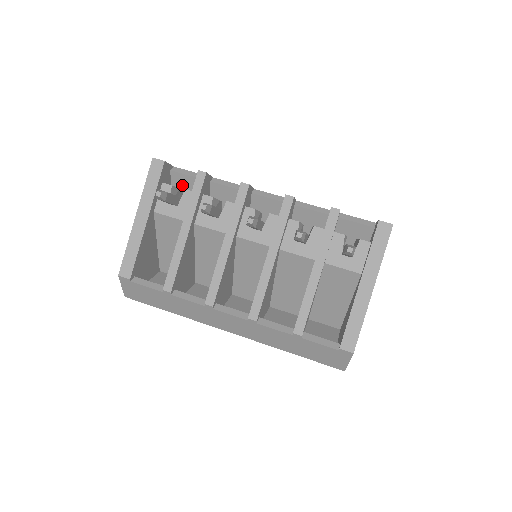
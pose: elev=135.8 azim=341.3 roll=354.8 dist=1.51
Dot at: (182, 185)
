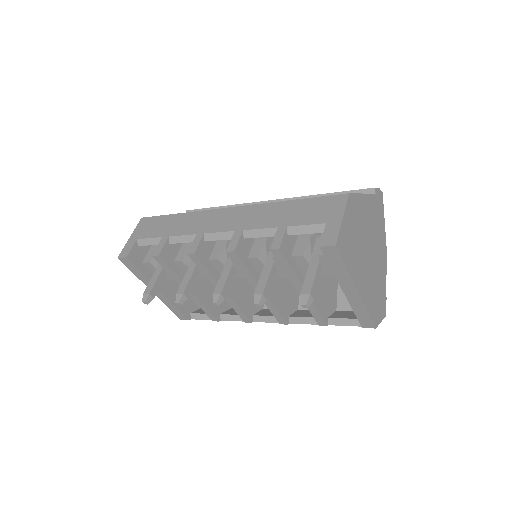
Dot at: occluded
